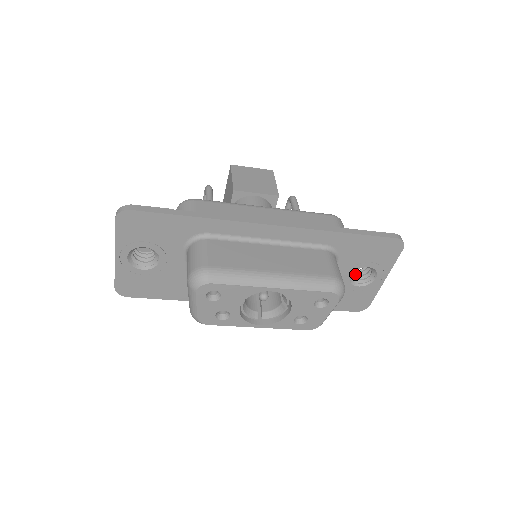
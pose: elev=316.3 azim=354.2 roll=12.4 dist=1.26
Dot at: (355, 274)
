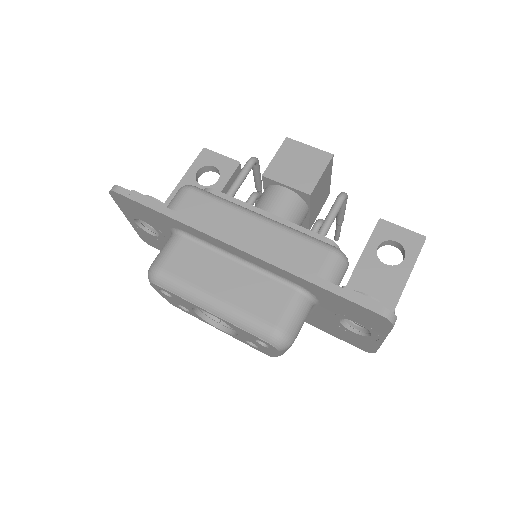
Dot at: occluded
